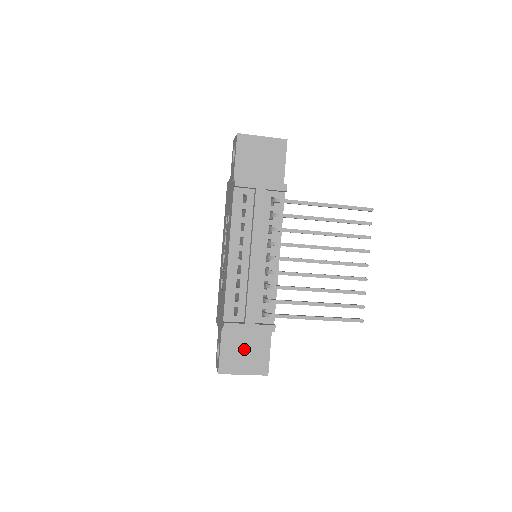
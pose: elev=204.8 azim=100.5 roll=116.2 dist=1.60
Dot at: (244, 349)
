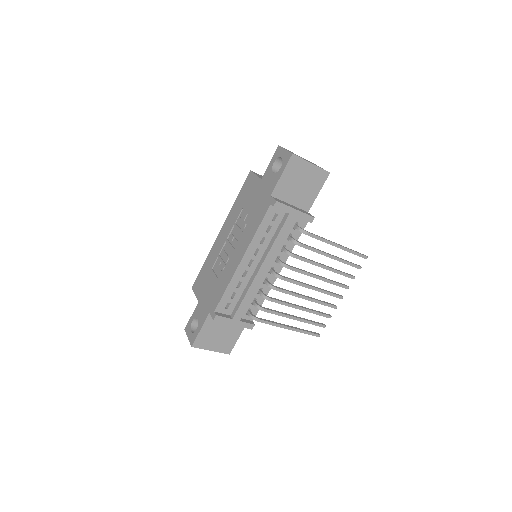
Dot at: (220, 332)
